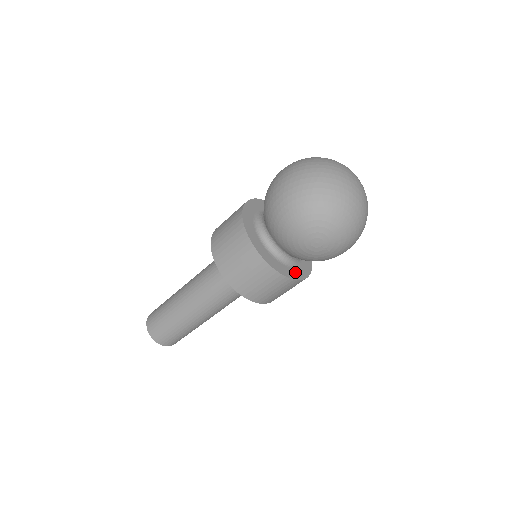
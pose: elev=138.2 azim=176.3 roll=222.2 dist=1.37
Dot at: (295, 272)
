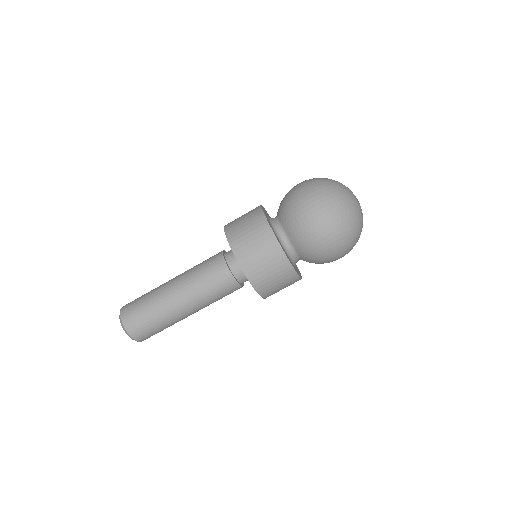
Dot at: (297, 268)
